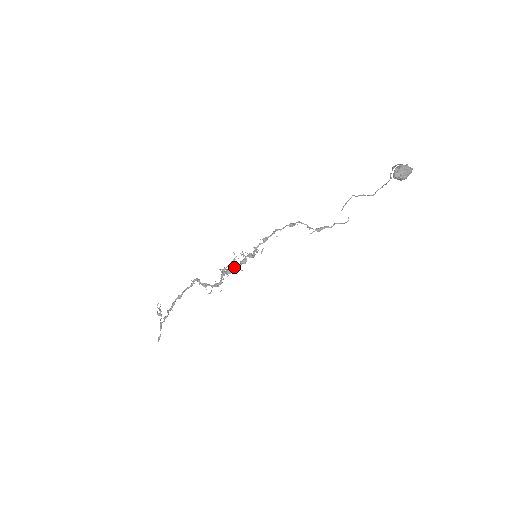
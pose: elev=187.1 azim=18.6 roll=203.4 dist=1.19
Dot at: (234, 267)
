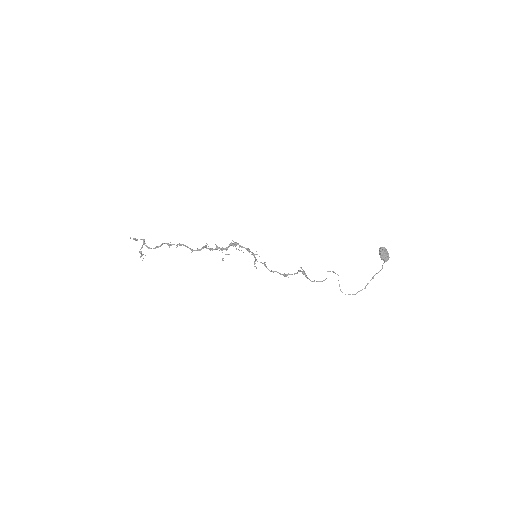
Dot at: (241, 246)
